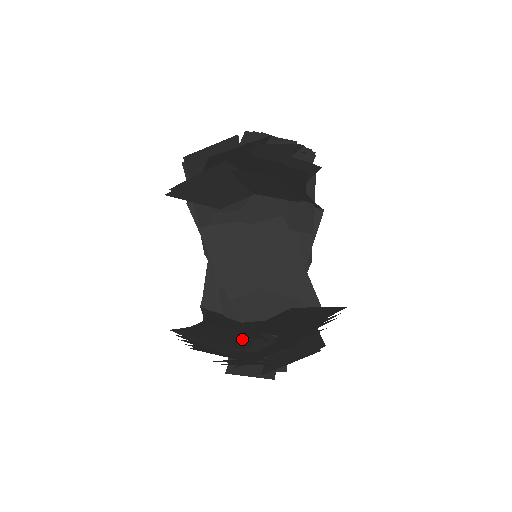
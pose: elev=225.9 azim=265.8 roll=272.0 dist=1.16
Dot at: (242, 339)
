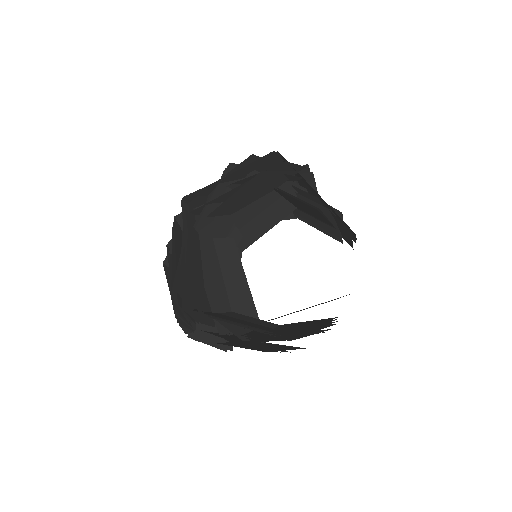
Dot at: occluded
